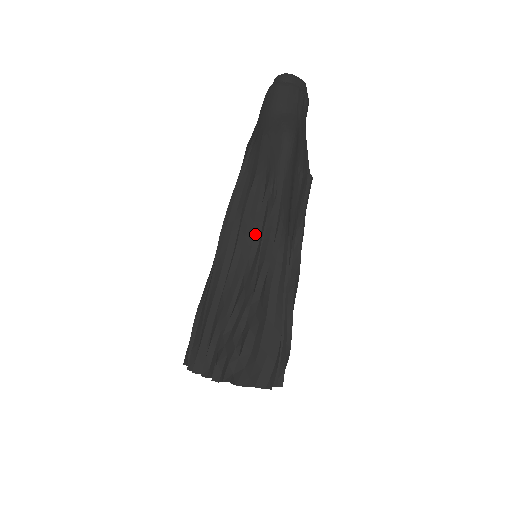
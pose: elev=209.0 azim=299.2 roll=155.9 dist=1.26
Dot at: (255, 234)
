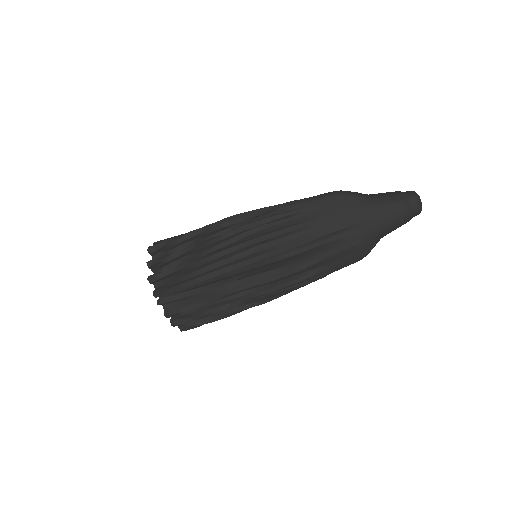
Dot at: occluded
